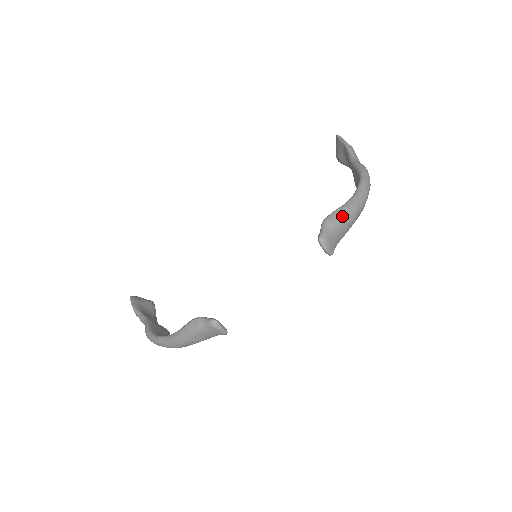
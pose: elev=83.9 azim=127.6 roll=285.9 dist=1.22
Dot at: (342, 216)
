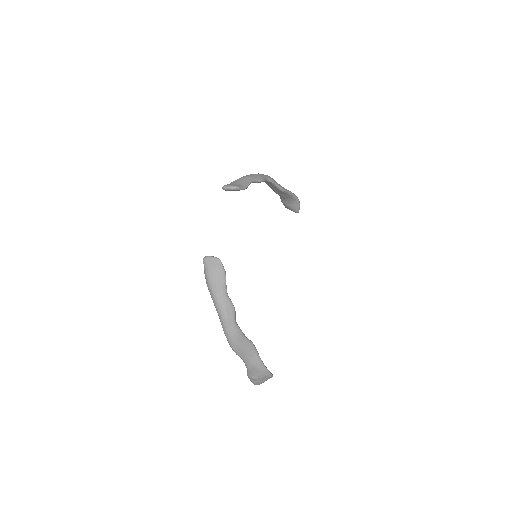
Dot at: (236, 180)
